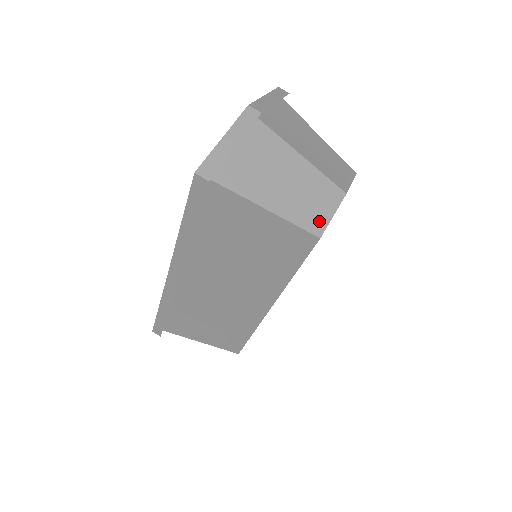
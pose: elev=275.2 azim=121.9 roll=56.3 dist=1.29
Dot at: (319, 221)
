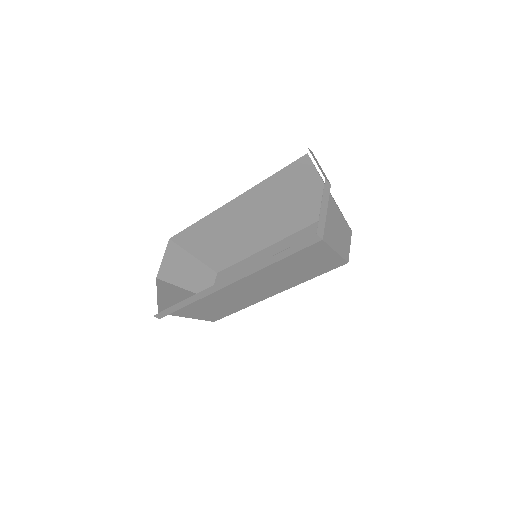
Dot at: (347, 252)
